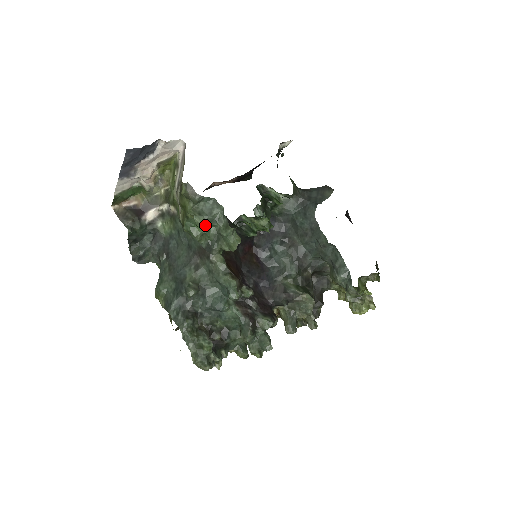
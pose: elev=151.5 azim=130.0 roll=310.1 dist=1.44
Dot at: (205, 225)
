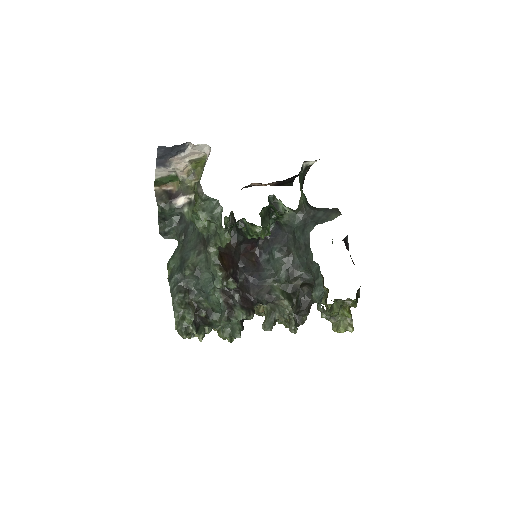
Dot at: (205, 220)
